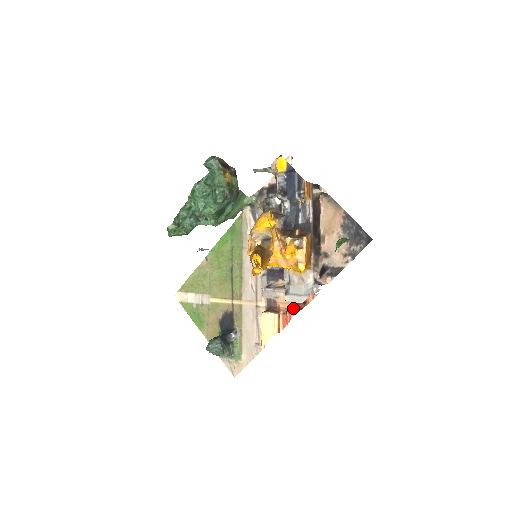
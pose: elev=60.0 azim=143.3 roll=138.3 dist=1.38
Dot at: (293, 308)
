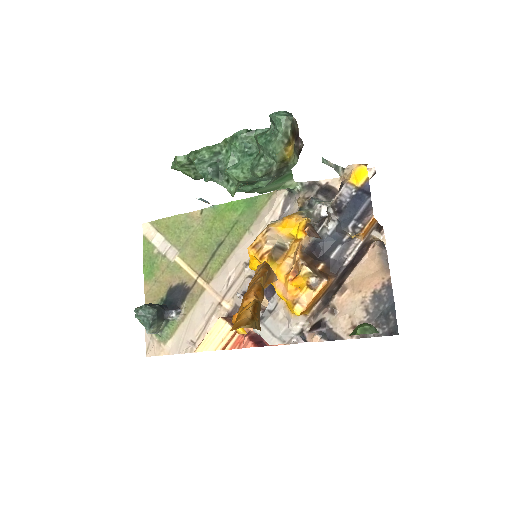
Dot at: (256, 337)
